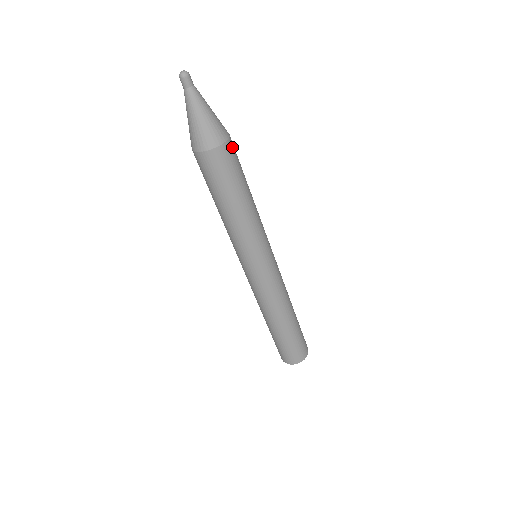
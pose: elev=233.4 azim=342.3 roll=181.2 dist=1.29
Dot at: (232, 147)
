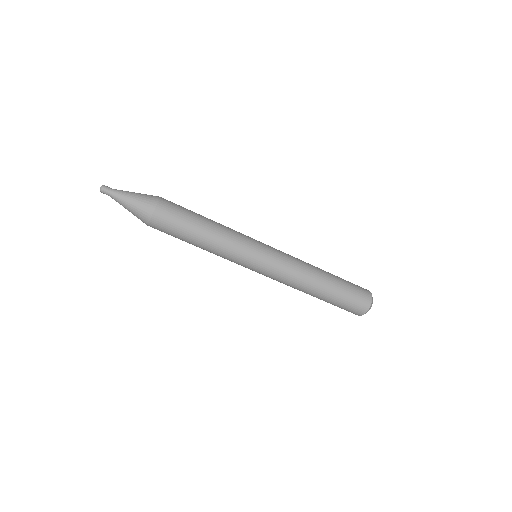
Dot at: (167, 201)
